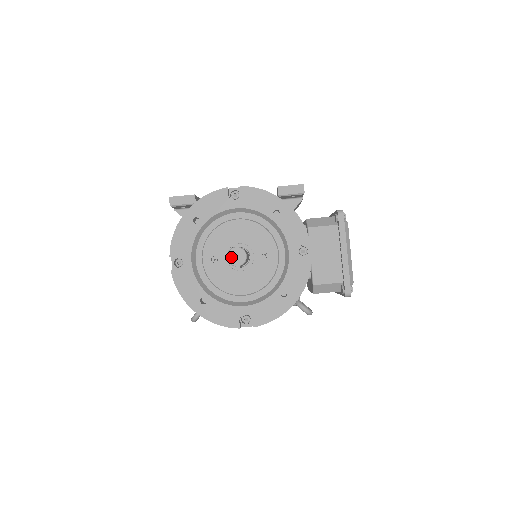
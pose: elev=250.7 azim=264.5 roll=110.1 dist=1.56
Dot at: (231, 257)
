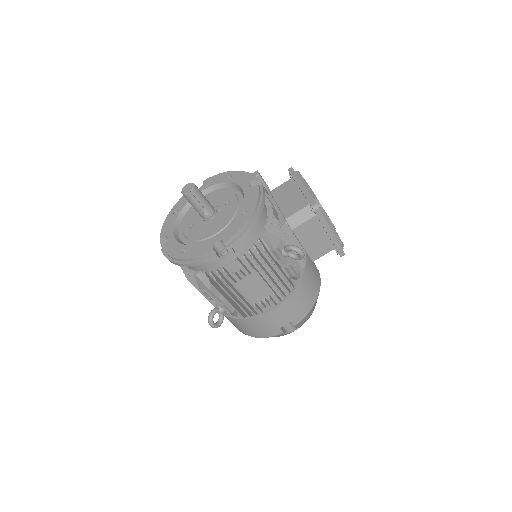
Dot at: (184, 190)
